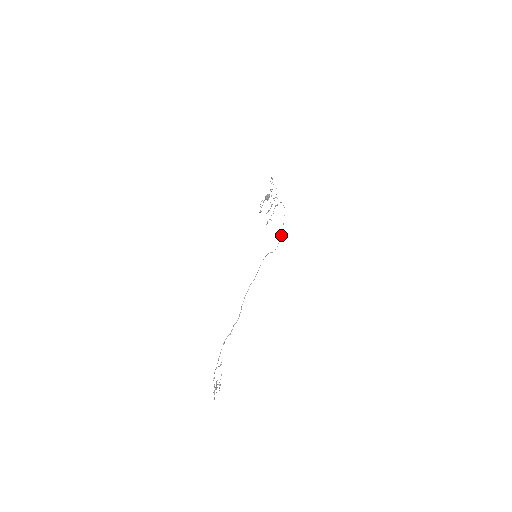
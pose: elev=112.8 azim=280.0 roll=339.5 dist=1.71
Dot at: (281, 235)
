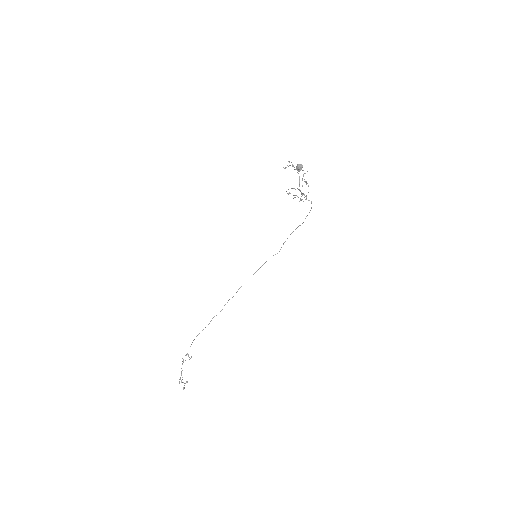
Dot at: (296, 228)
